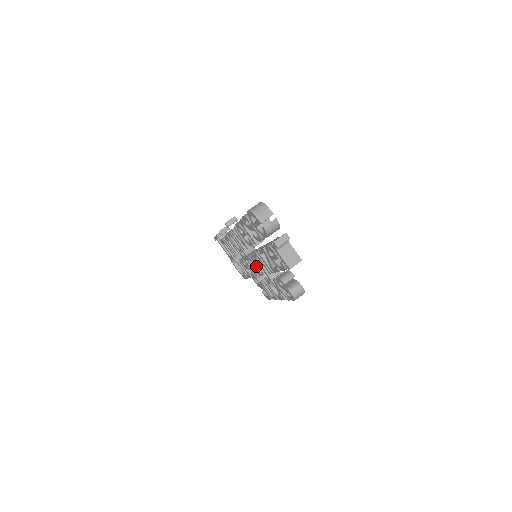
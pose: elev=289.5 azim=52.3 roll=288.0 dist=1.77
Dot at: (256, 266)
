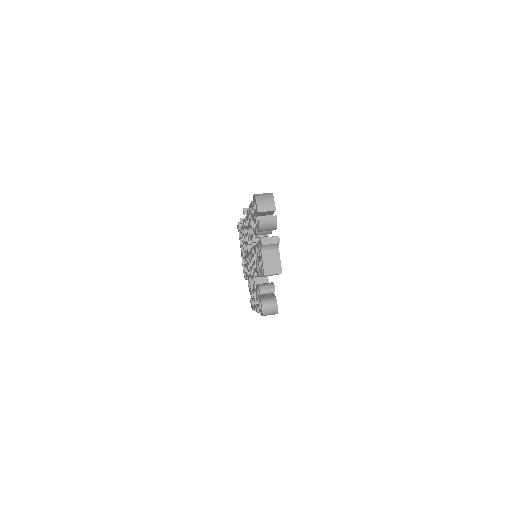
Dot at: occluded
